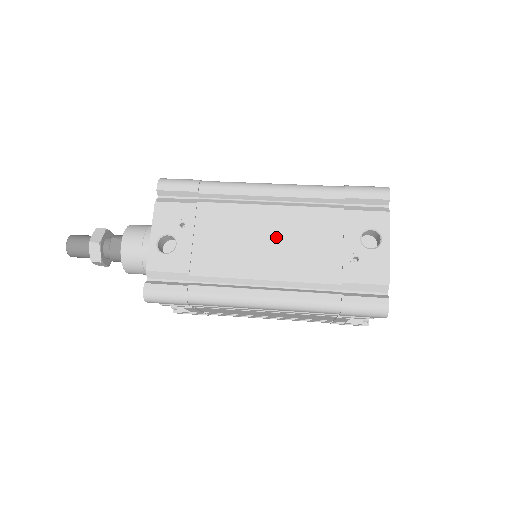
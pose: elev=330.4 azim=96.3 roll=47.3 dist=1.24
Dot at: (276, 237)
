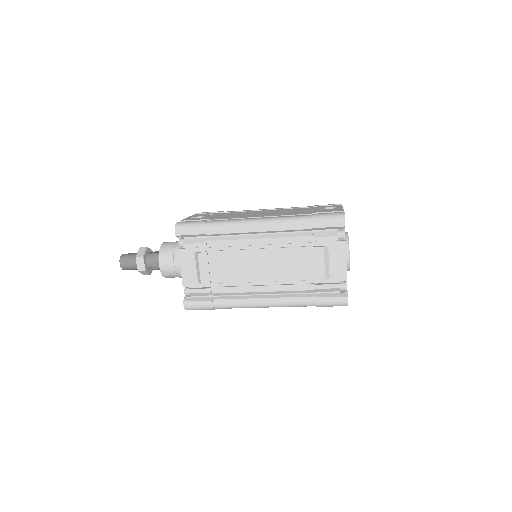
Dot at: (269, 212)
